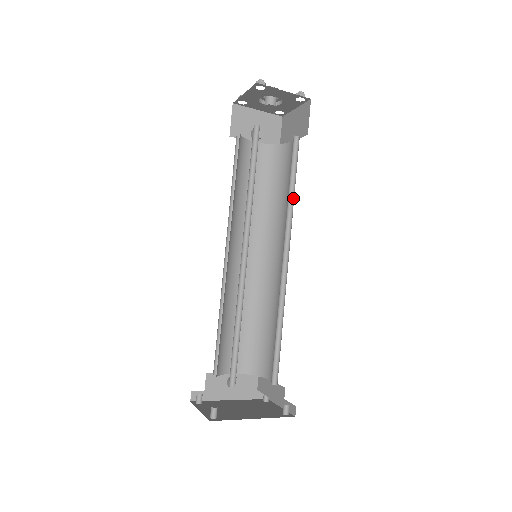
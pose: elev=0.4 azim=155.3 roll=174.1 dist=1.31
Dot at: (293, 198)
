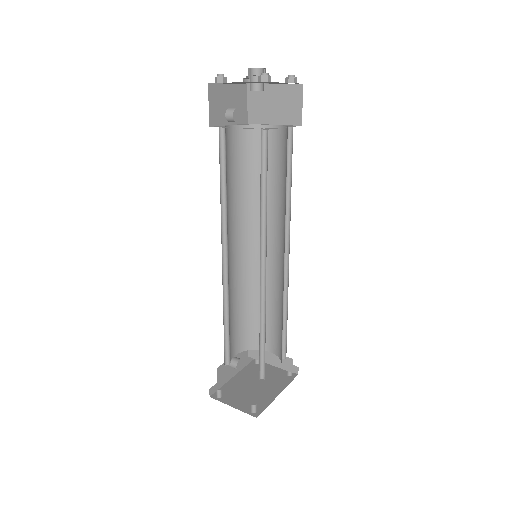
Dot at: (289, 194)
